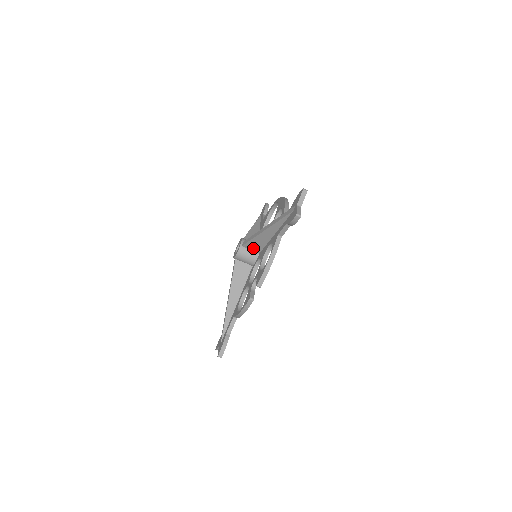
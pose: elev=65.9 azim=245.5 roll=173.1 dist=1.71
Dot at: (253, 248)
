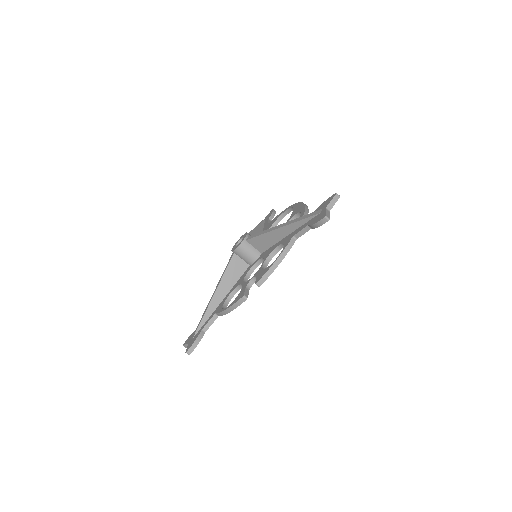
Dot at: (257, 246)
